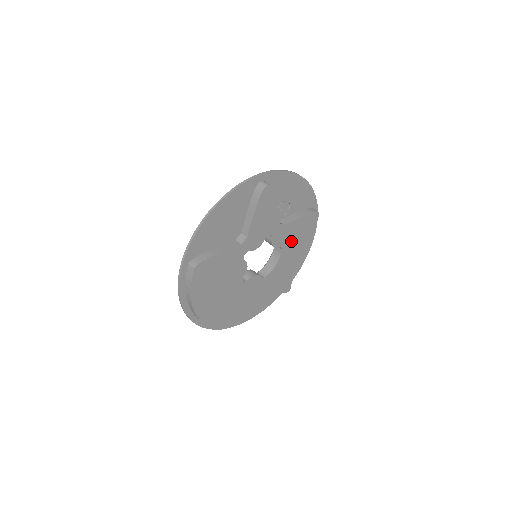
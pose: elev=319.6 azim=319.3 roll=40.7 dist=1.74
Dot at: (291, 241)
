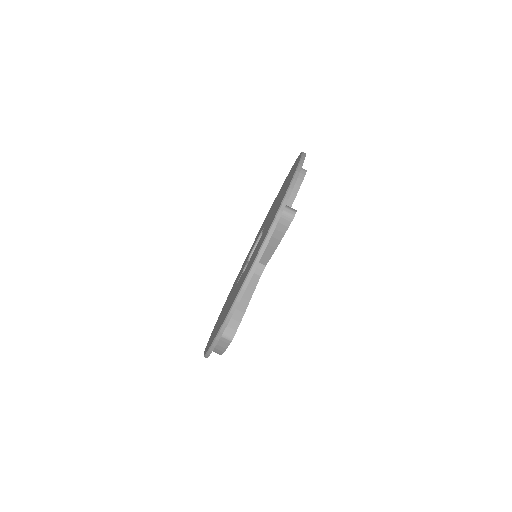
Dot at: occluded
